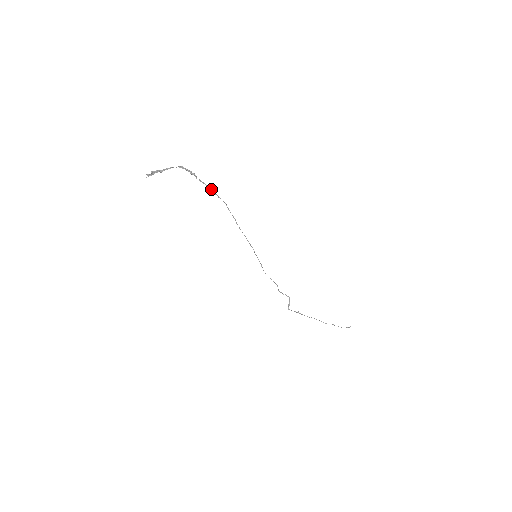
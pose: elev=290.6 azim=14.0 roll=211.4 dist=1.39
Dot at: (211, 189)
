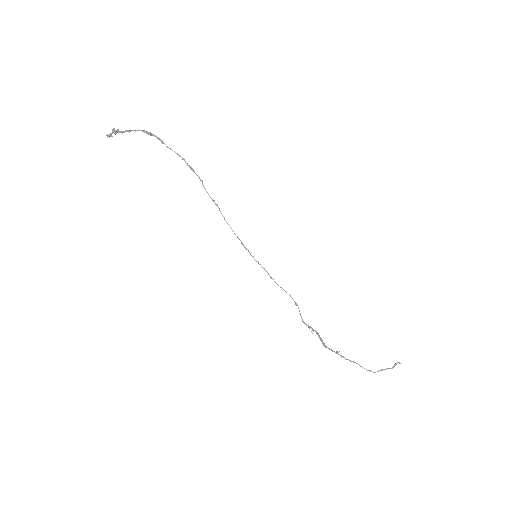
Dot at: occluded
